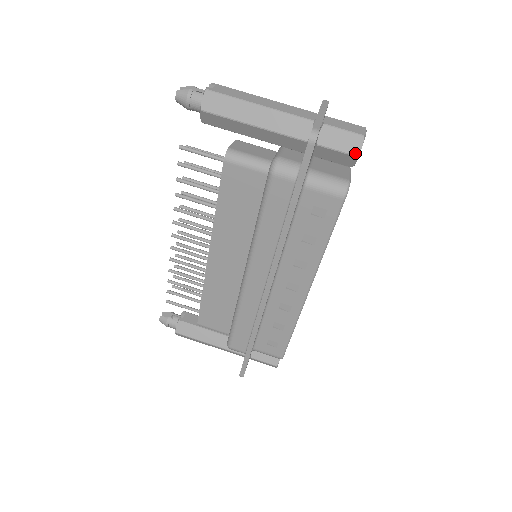
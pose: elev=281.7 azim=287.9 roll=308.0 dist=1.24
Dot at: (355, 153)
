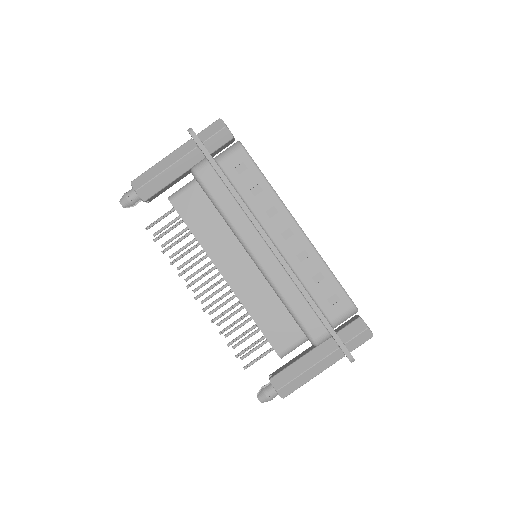
Dot at: (223, 126)
